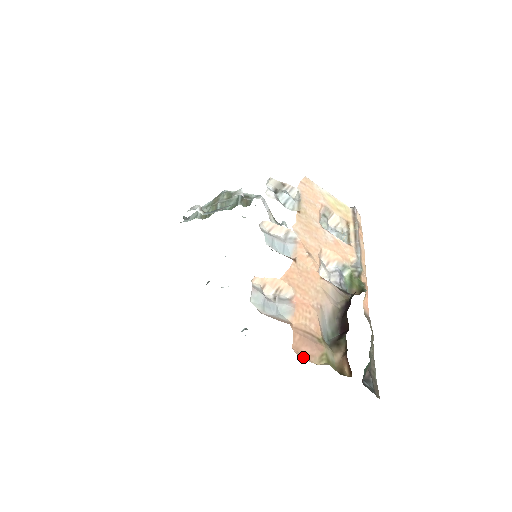
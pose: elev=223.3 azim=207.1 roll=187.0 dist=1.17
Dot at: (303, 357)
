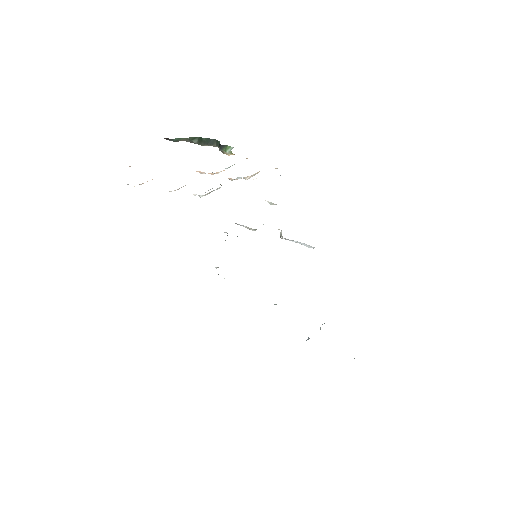
Dot at: occluded
